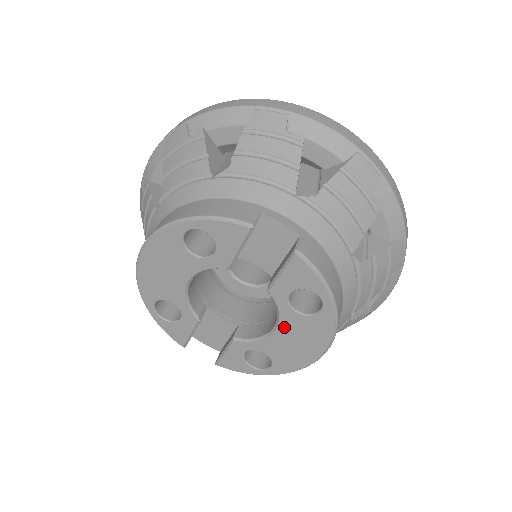
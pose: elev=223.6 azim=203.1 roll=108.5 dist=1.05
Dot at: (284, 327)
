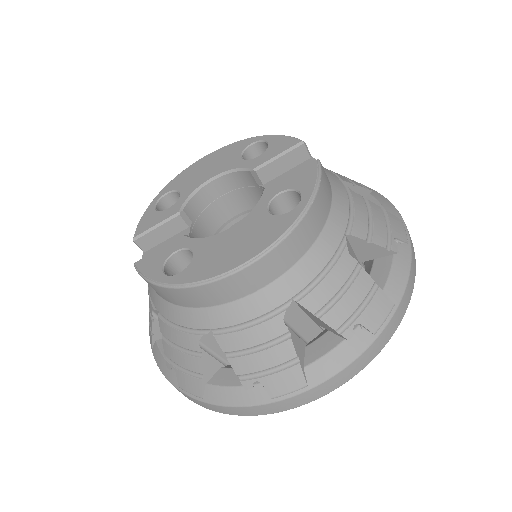
Dot at: (242, 225)
